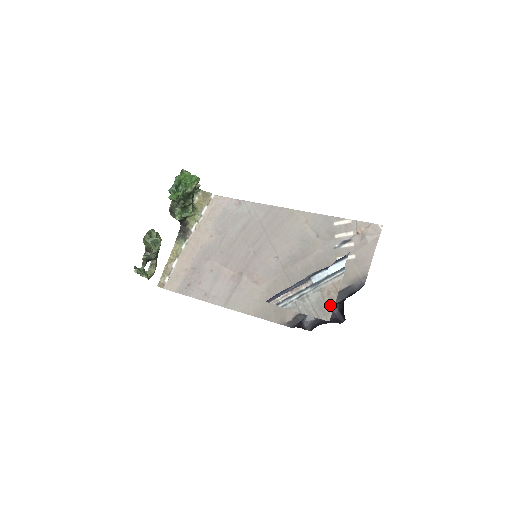
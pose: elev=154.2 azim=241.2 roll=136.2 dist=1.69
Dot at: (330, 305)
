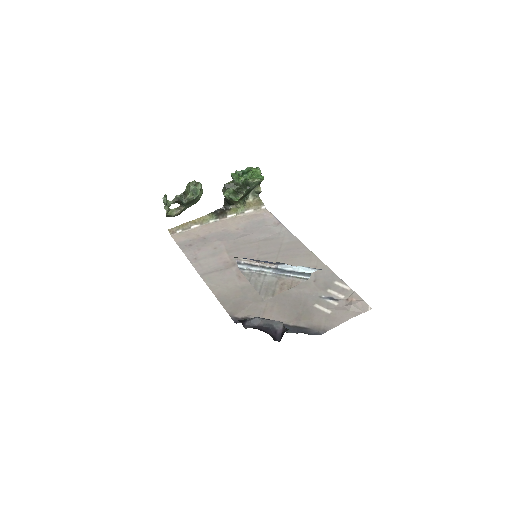
Dot at: (276, 291)
